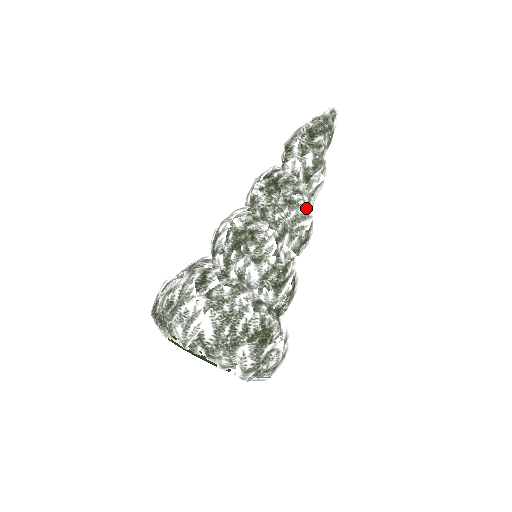
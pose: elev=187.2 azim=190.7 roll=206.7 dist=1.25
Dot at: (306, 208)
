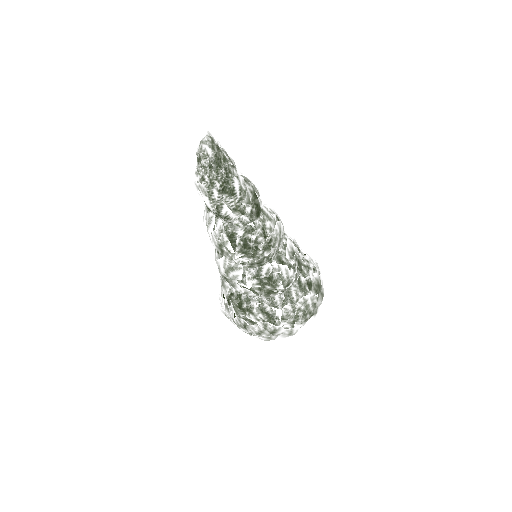
Dot at: (276, 229)
